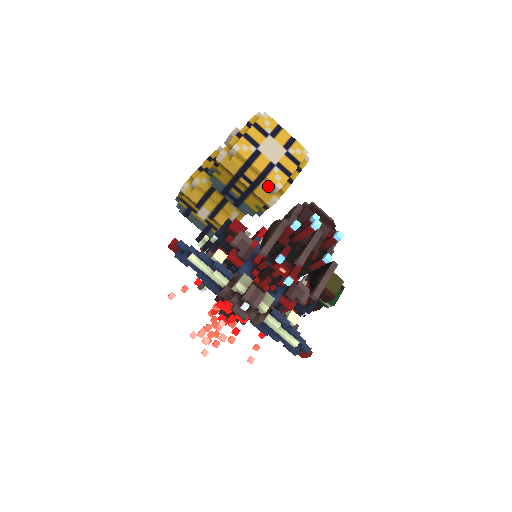
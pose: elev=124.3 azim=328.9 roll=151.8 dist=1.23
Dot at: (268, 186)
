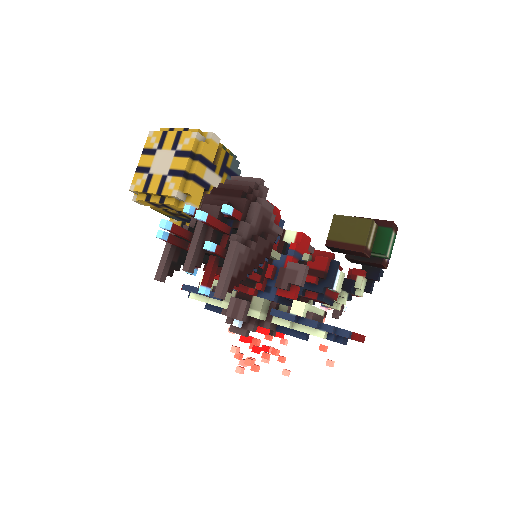
Dot at: (171, 200)
